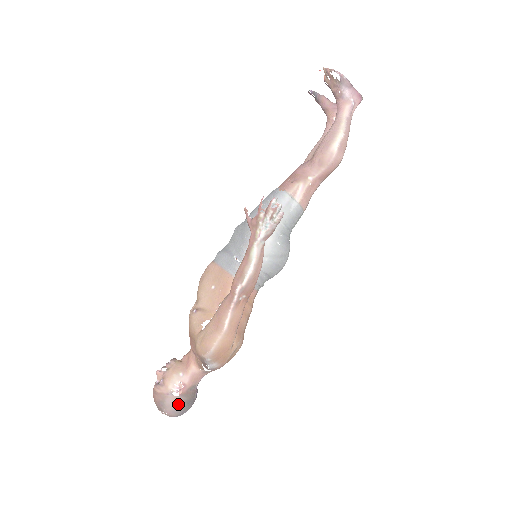
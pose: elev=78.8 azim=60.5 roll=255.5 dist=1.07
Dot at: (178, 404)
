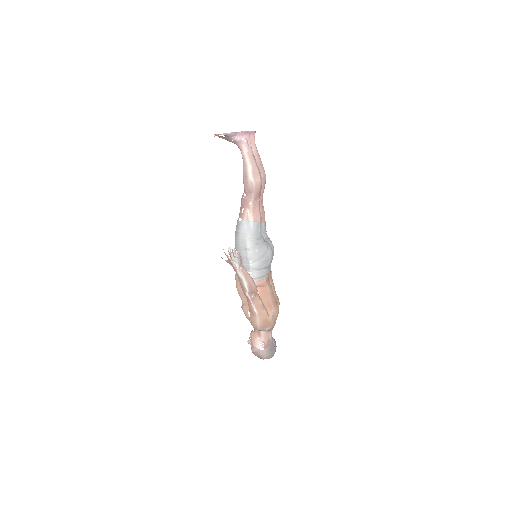
Dot at: (266, 353)
